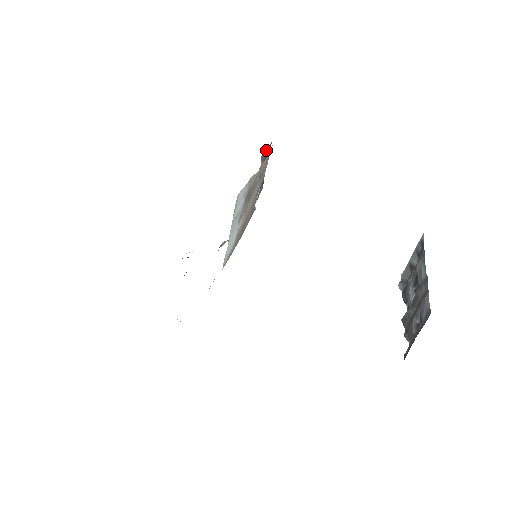
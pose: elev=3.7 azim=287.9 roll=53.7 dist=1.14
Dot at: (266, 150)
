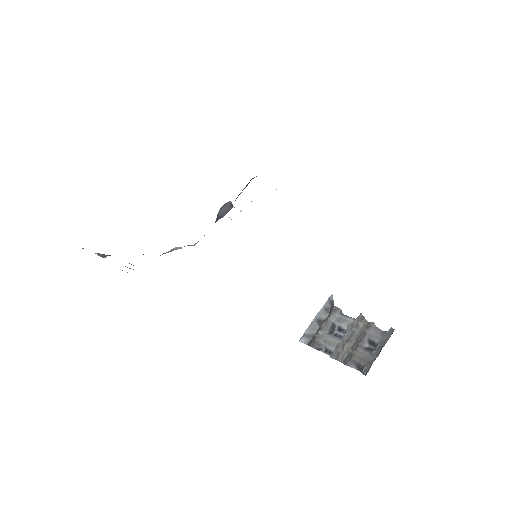
Dot at: (251, 179)
